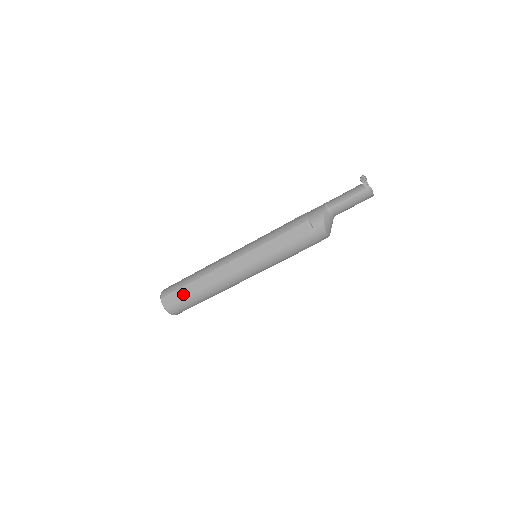
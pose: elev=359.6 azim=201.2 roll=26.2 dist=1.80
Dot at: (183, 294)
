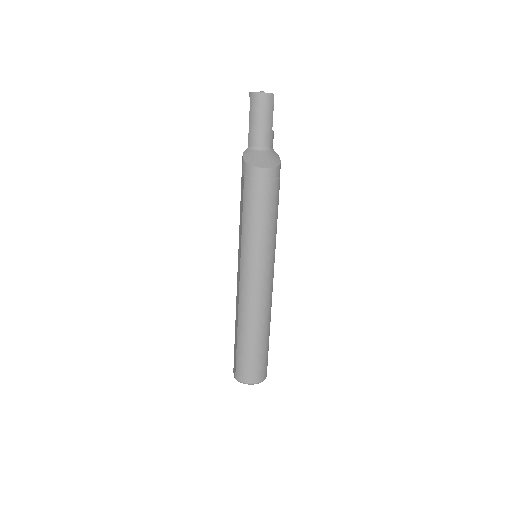
Dot at: (235, 349)
